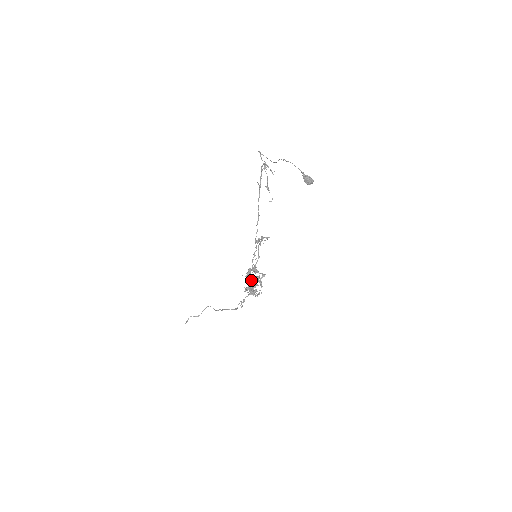
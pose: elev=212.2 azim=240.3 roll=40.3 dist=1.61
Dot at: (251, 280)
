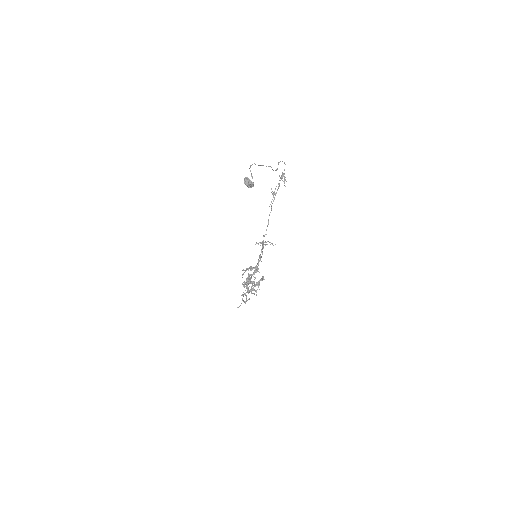
Dot at: occluded
